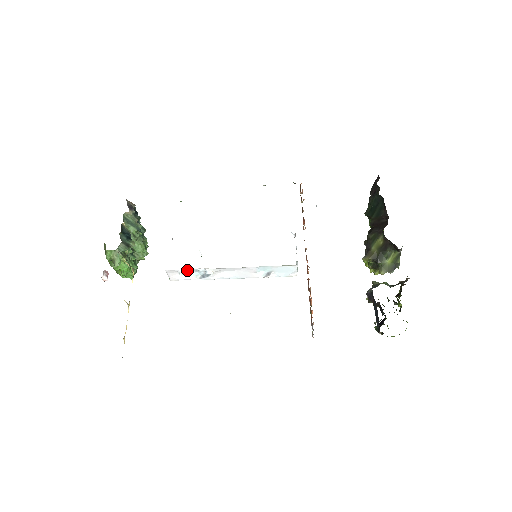
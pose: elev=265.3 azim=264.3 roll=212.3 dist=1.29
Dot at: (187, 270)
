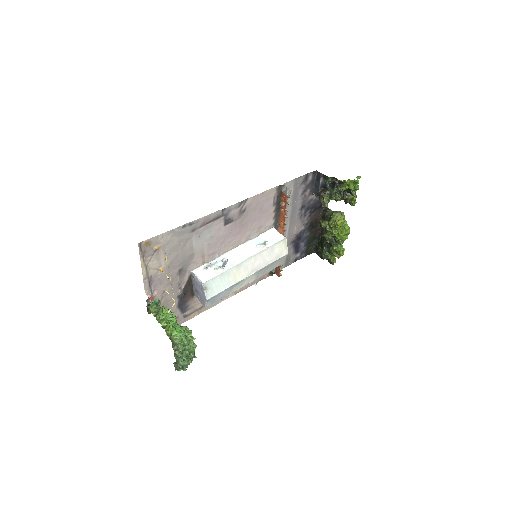
Dot at: (208, 265)
